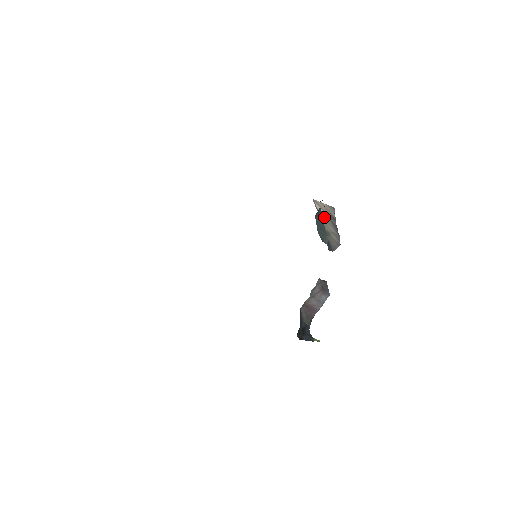
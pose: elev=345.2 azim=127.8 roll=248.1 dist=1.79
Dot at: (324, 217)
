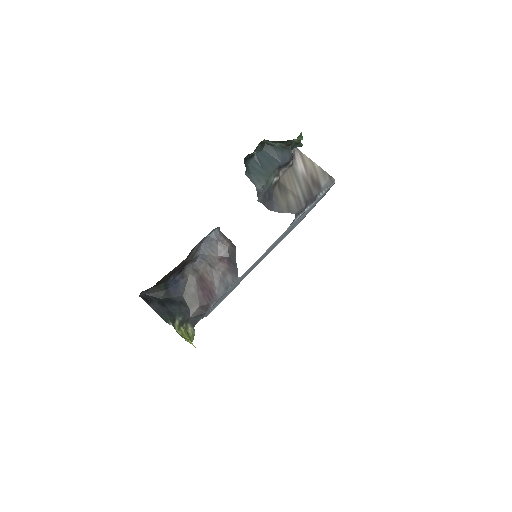
Dot at: (299, 174)
